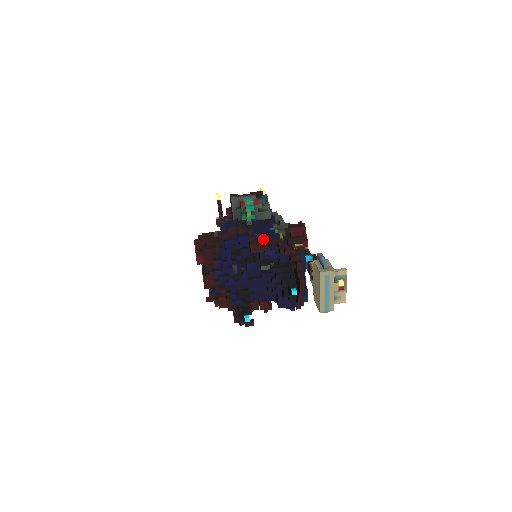
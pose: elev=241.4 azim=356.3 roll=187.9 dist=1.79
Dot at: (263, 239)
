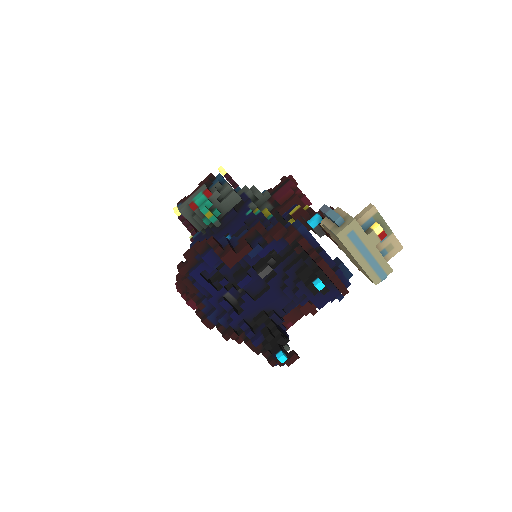
Dot at: (237, 238)
